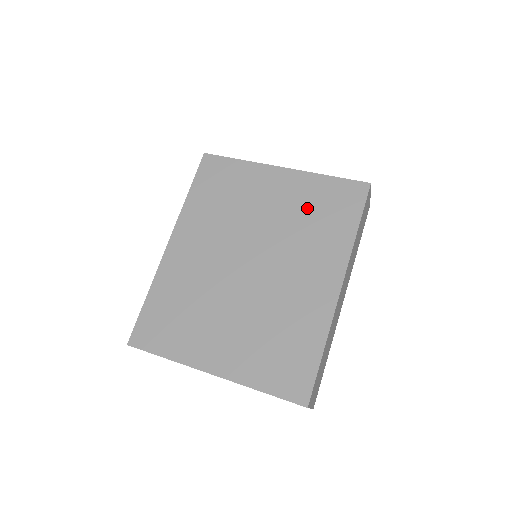
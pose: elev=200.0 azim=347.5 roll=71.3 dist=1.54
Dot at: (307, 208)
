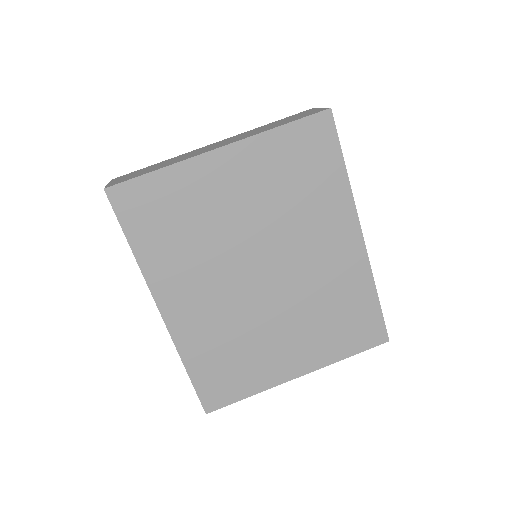
Dot at: (282, 180)
